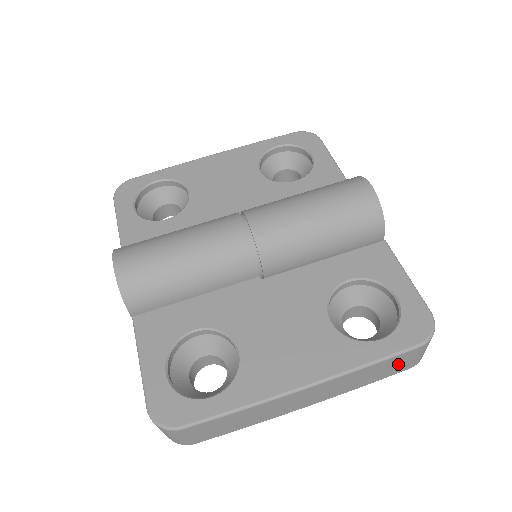
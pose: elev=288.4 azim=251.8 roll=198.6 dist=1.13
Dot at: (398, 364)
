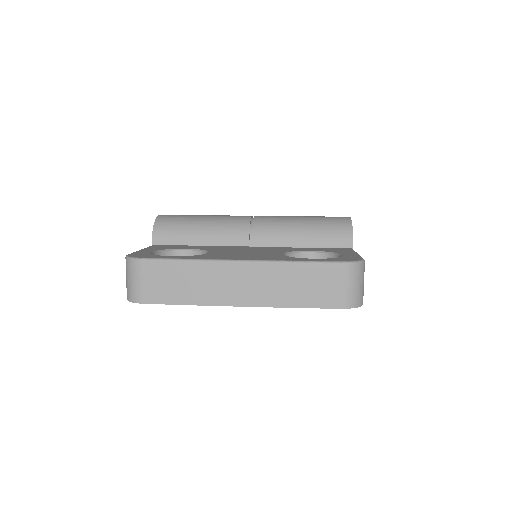
Dot at: (326, 285)
